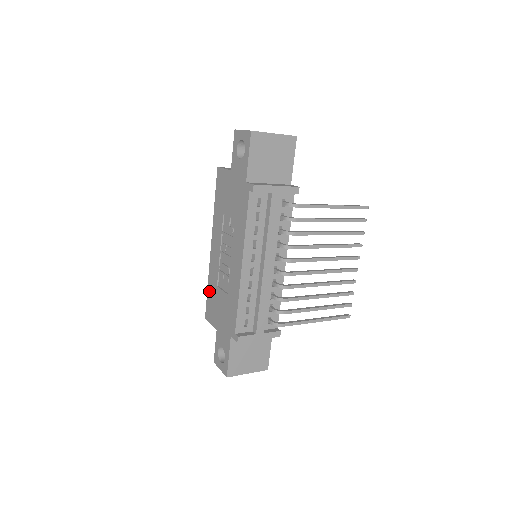
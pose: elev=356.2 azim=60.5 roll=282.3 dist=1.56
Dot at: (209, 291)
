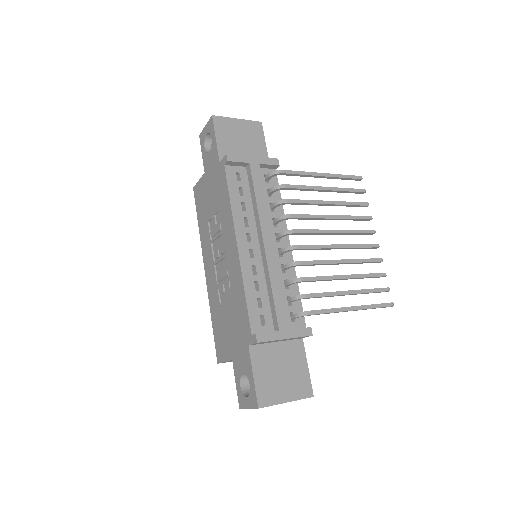
Dot at: (214, 324)
